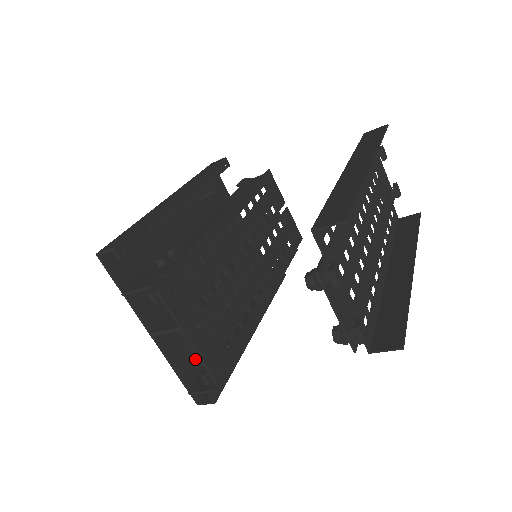
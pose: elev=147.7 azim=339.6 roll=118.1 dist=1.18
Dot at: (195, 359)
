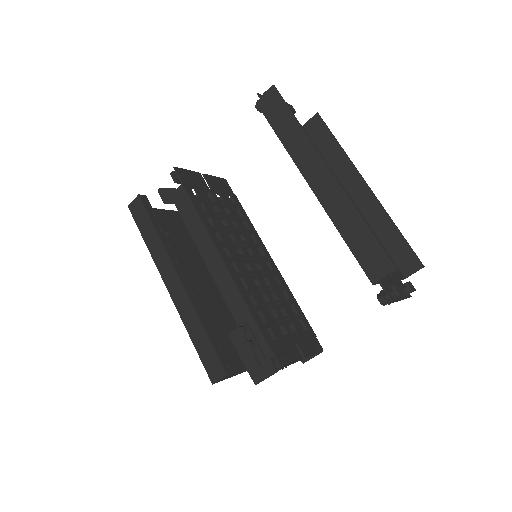
Dot at: occluded
